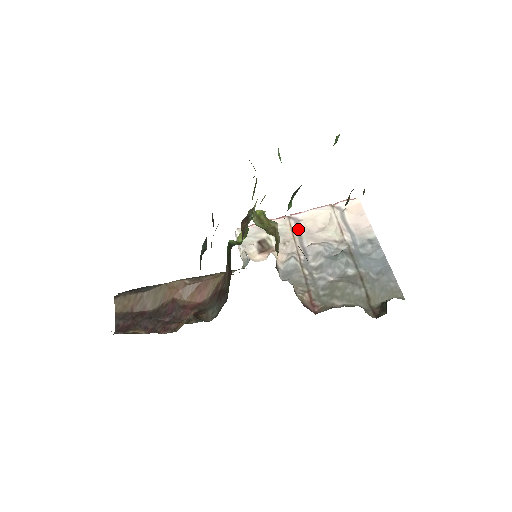
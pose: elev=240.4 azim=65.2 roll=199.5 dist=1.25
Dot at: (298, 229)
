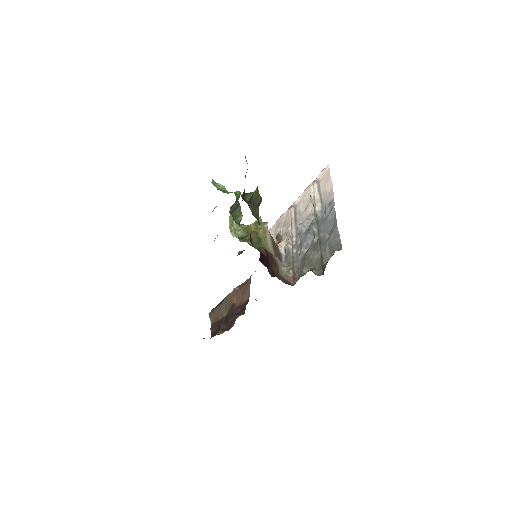
Dot at: (295, 215)
